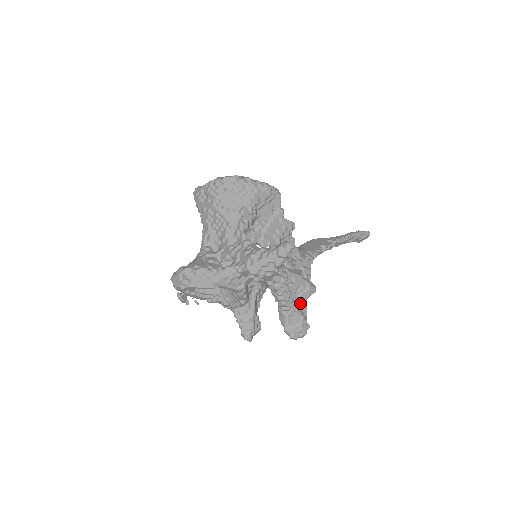
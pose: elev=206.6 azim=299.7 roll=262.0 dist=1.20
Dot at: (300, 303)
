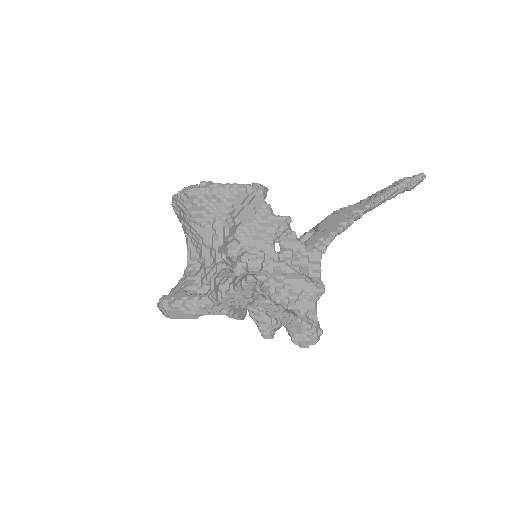
Dot at: (305, 310)
